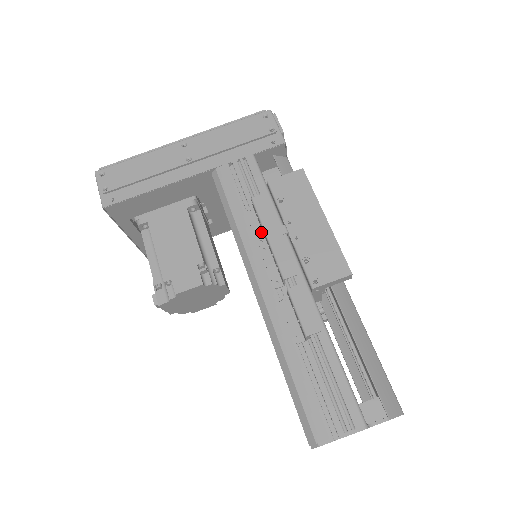
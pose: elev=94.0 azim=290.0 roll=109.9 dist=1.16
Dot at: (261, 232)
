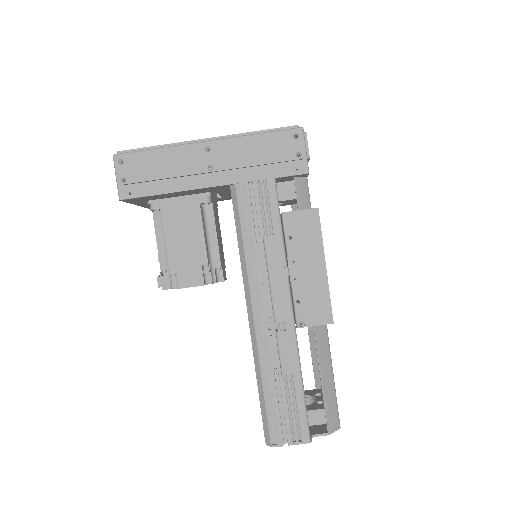
Dot at: (265, 265)
